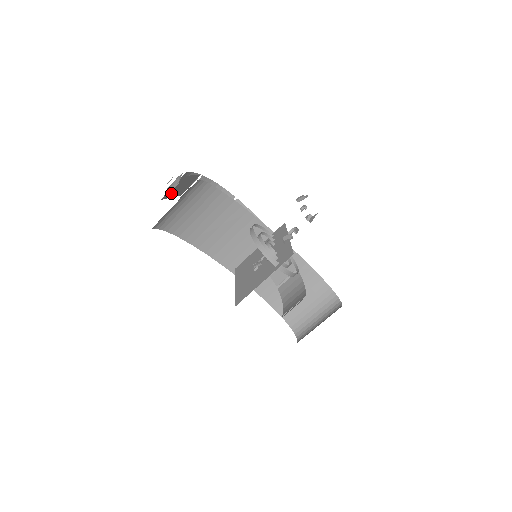
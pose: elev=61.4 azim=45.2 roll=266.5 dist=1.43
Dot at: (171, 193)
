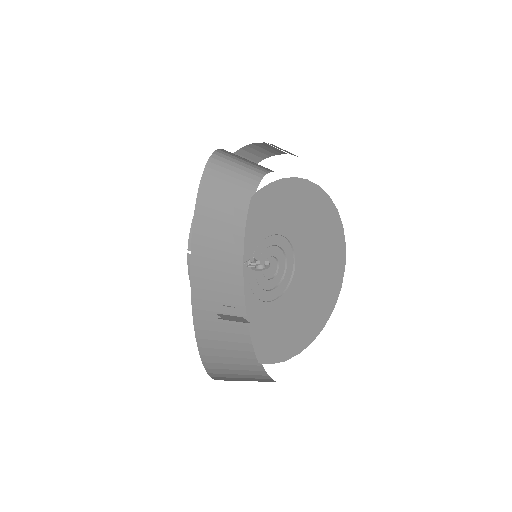
Dot at: occluded
